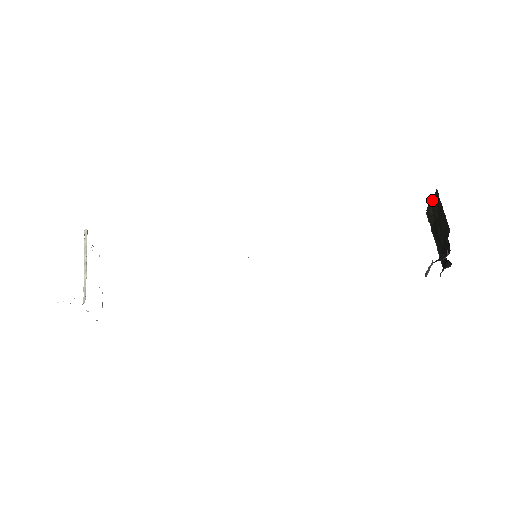
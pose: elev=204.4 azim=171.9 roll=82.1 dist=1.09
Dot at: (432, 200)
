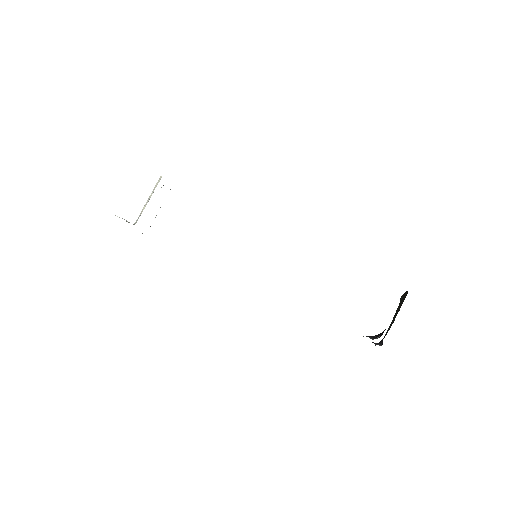
Dot at: (405, 293)
